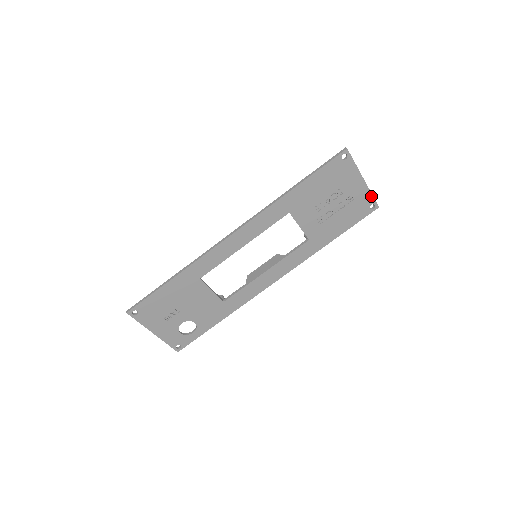
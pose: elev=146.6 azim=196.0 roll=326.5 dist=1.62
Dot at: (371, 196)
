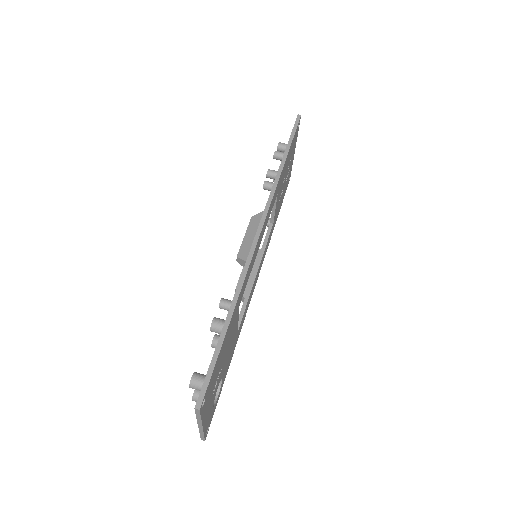
Dot at: occluded
